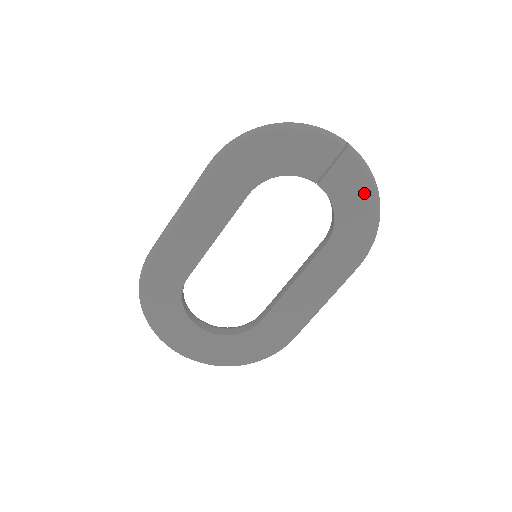
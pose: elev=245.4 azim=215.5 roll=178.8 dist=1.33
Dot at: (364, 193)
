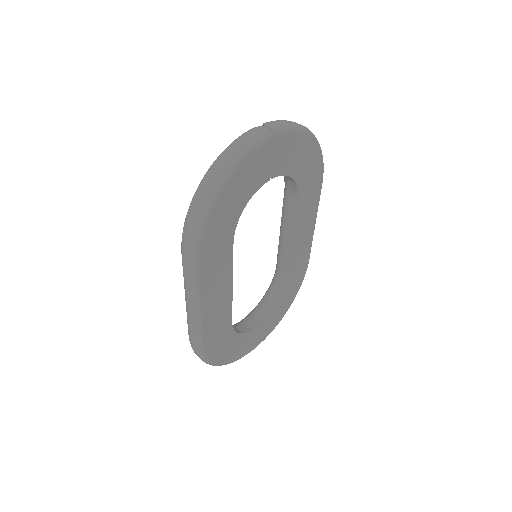
Dot at: (303, 144)
